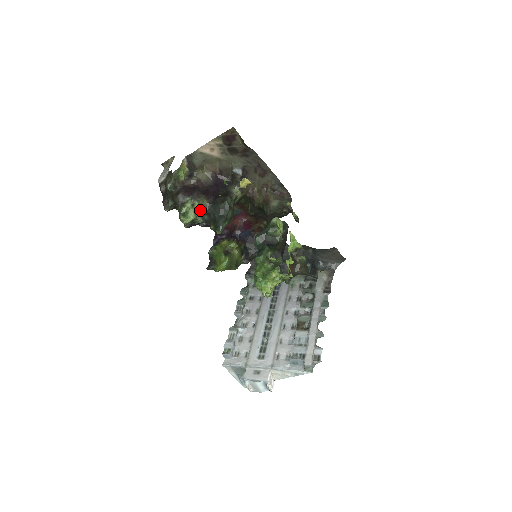
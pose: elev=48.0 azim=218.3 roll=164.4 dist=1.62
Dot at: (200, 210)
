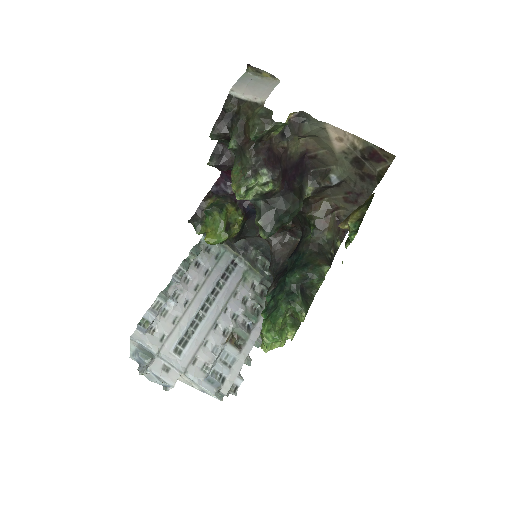
Dot at: (264, 193)
